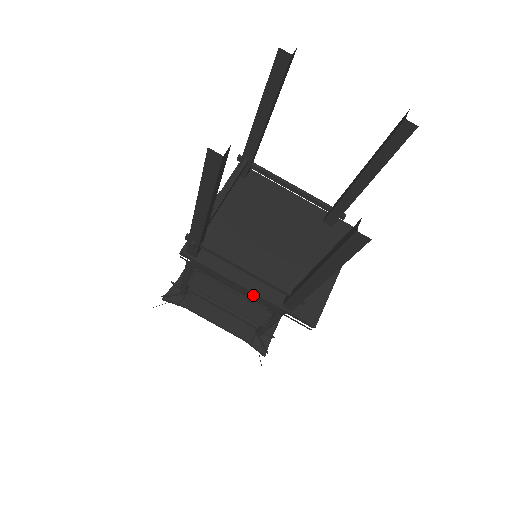
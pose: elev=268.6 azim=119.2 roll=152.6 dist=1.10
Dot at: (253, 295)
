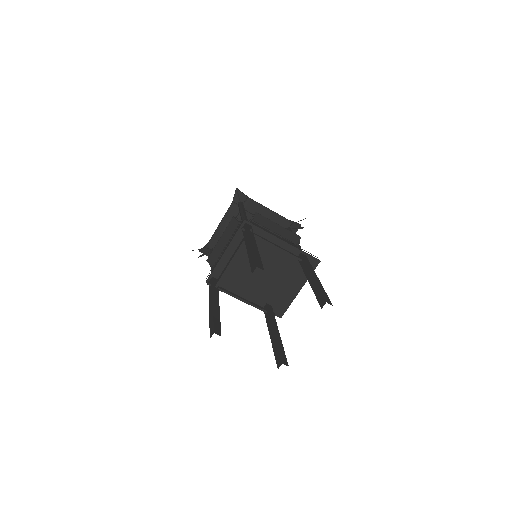
Dot at: occluded
